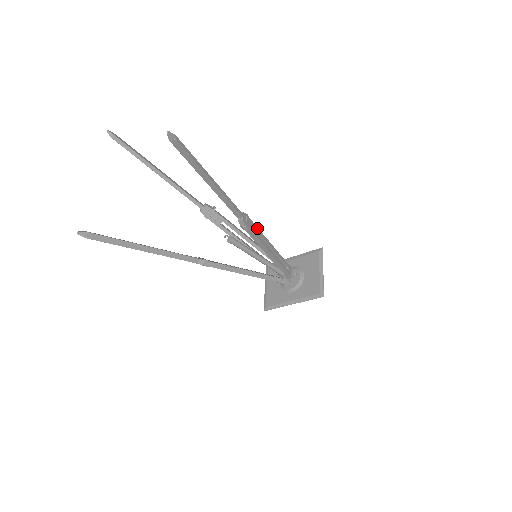
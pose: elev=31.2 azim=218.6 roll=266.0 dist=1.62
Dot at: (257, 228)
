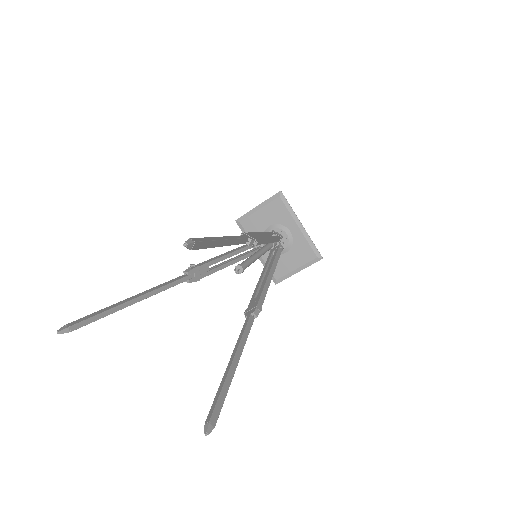
Dot at: (265, 296)
